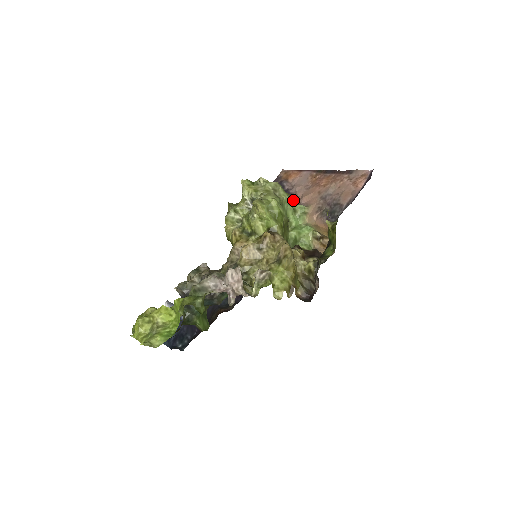
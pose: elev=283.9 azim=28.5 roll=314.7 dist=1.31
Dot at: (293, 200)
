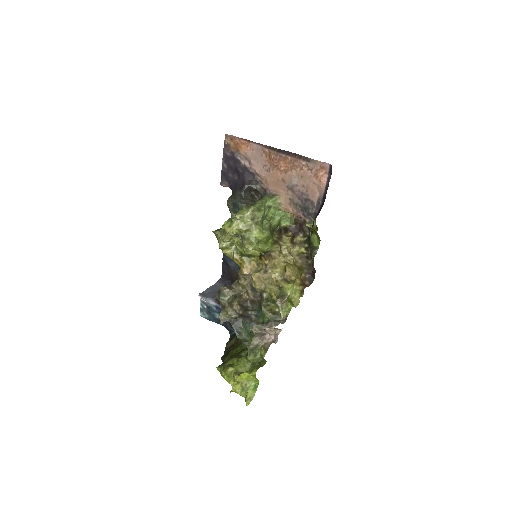
Dot at: (265, 202)
